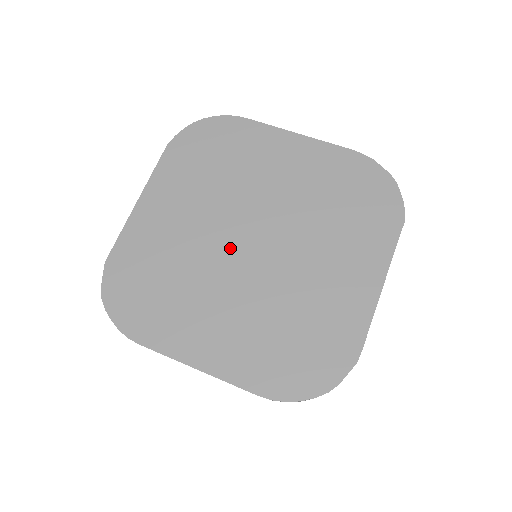
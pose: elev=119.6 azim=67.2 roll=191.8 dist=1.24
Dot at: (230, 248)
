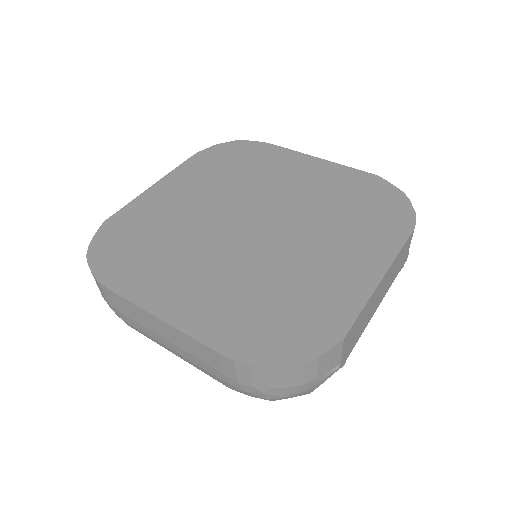
Dot at: (230, 226)
